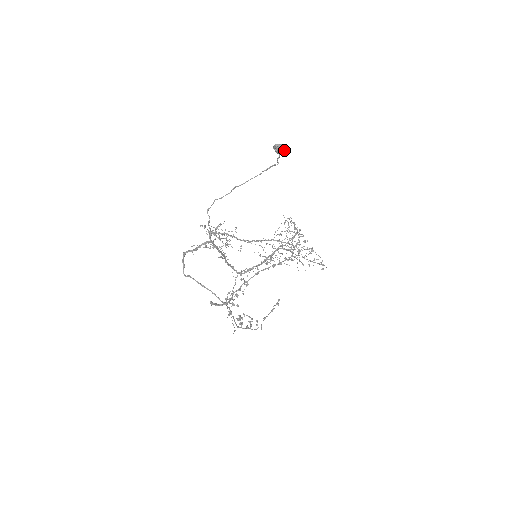
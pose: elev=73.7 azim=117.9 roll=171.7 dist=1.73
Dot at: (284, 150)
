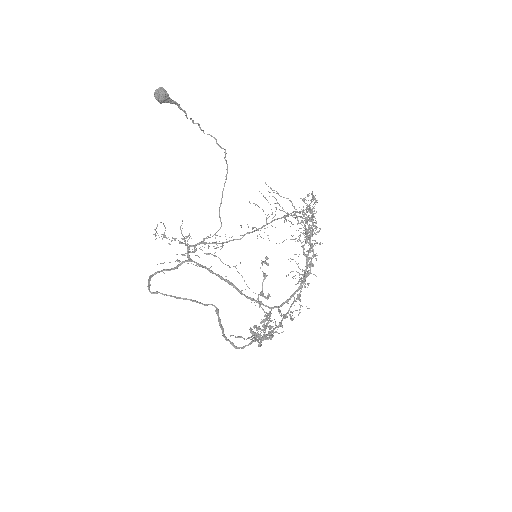
Dot at: (159, 90)
